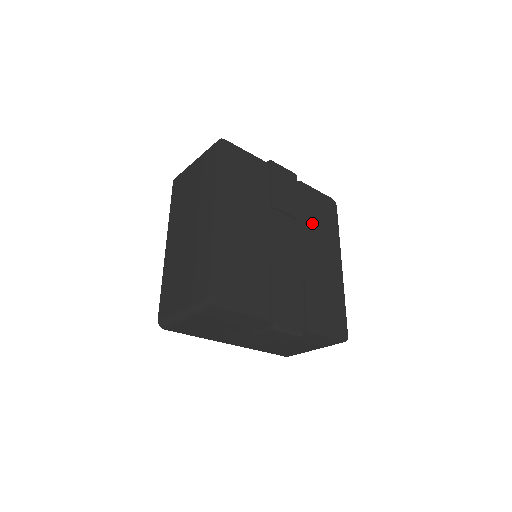
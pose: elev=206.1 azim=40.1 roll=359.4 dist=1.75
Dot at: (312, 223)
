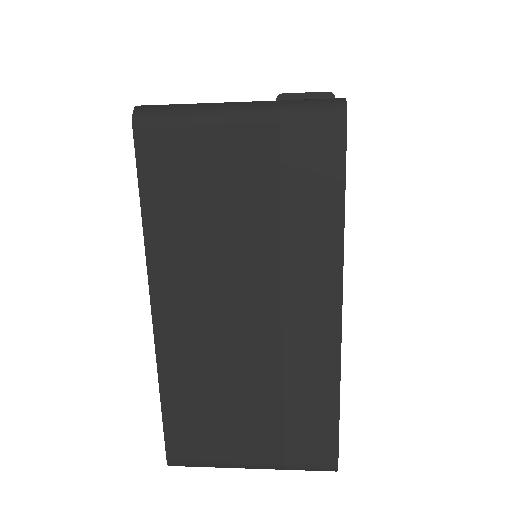
Dot at: occluded
